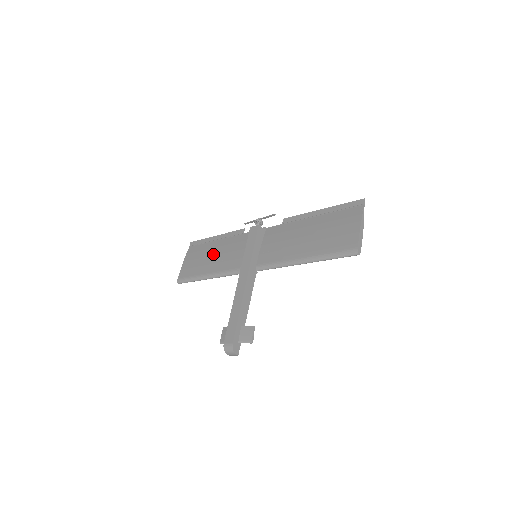
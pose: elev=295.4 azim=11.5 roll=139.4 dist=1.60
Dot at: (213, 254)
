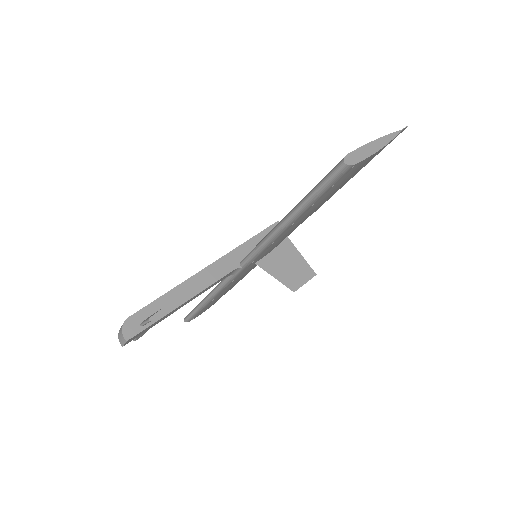
Dot at: occluded
